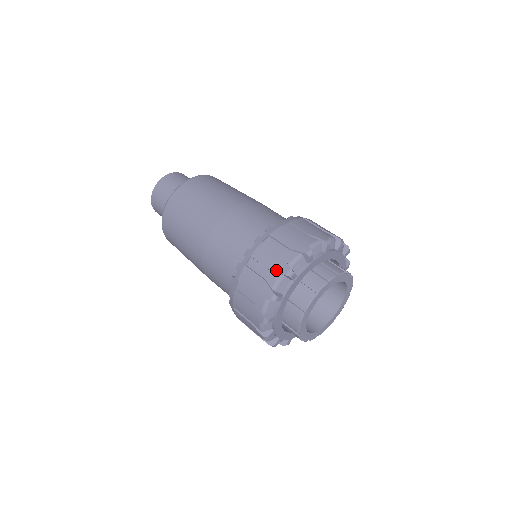
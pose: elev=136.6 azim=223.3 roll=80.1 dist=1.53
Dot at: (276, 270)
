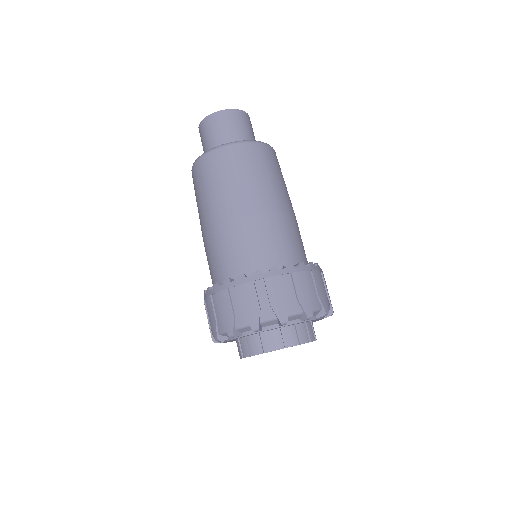
Dot at: (224, 324)
